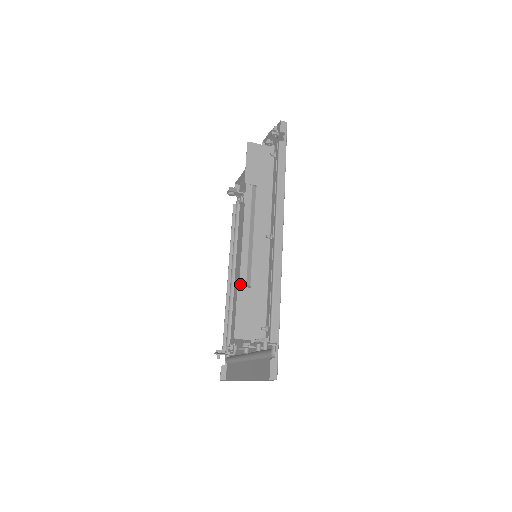
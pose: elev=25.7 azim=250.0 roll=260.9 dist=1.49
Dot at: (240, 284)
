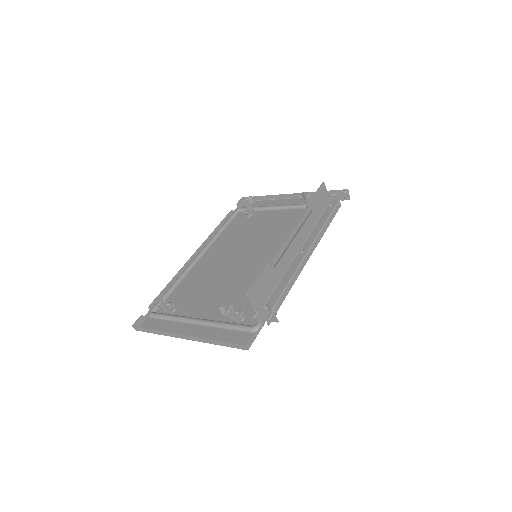
Dot at: (209, 266)
